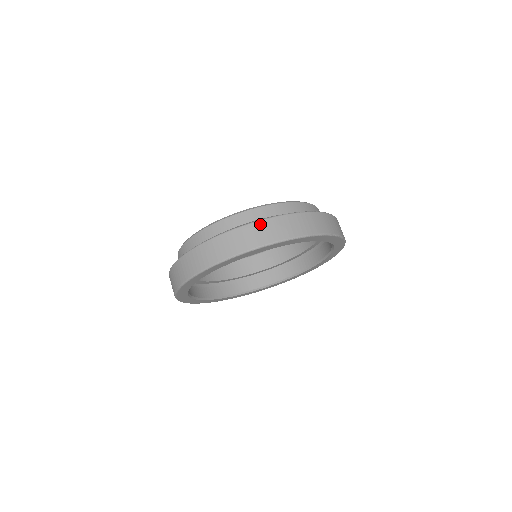
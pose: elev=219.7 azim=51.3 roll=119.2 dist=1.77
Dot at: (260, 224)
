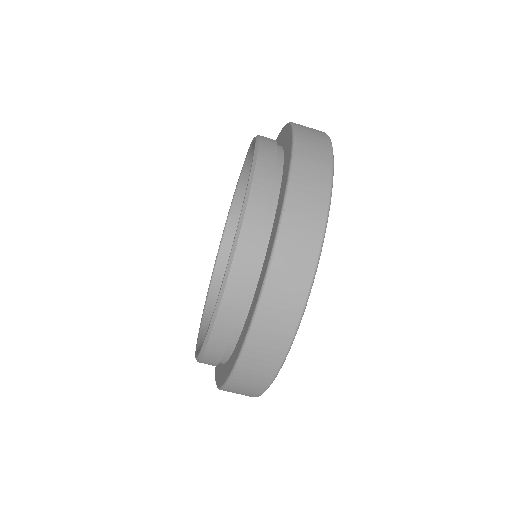
Dot at: (253, 340)
